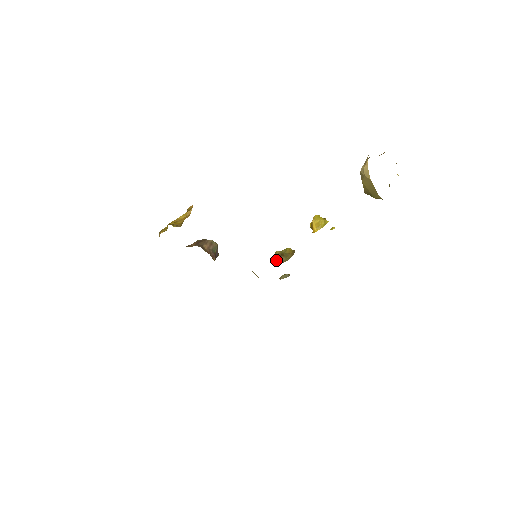
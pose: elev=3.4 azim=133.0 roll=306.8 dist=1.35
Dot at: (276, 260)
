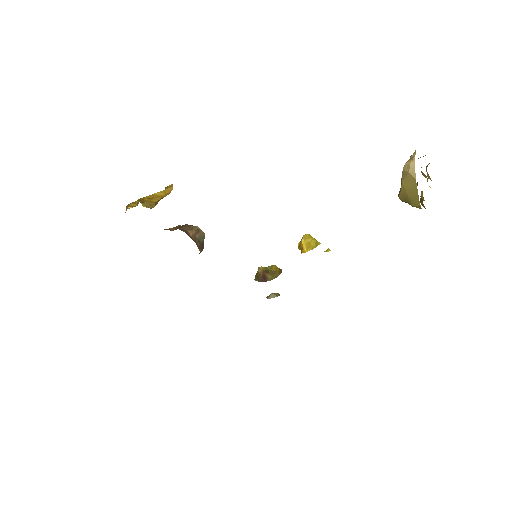
Dot at: (259, 277)
